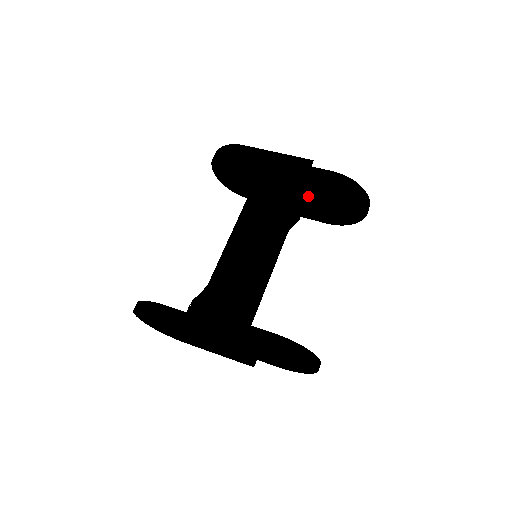
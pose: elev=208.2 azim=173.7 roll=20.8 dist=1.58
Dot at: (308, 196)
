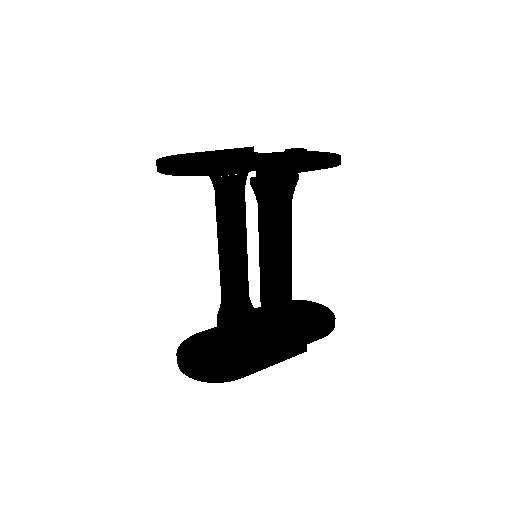
Dot at: occluded
